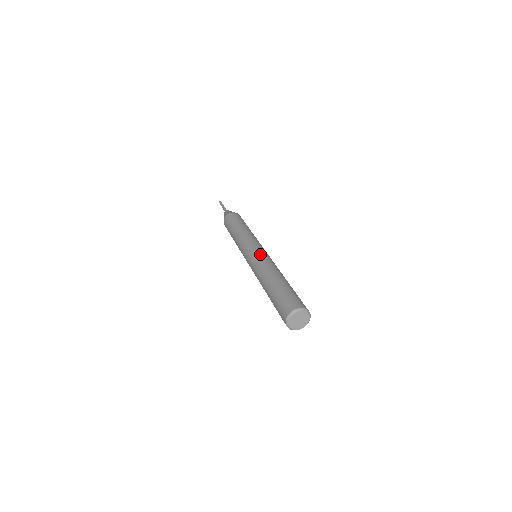
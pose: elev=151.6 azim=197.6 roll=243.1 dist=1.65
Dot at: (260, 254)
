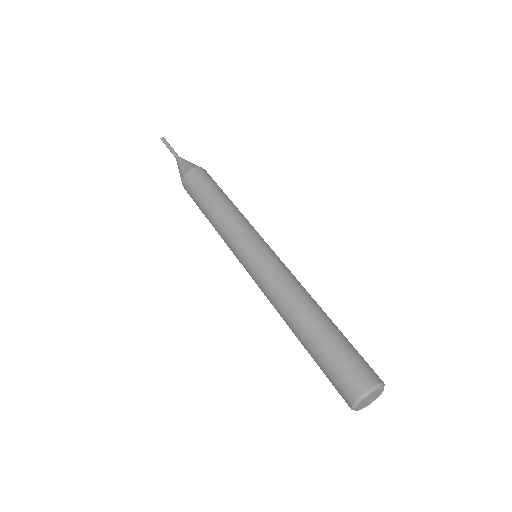
Dot at: (258, 271)
